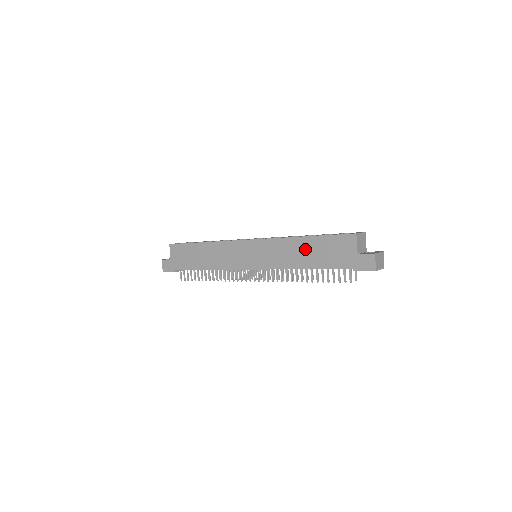
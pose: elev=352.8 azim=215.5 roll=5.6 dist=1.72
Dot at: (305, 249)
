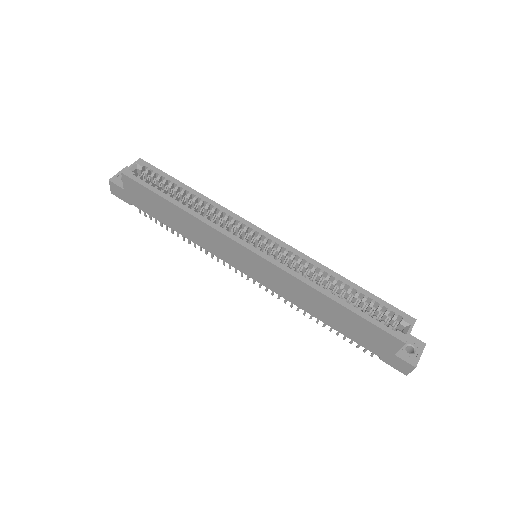
Dot at: (329, 309)
